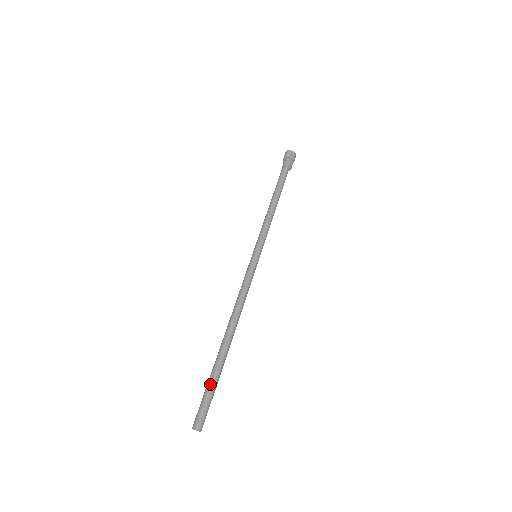
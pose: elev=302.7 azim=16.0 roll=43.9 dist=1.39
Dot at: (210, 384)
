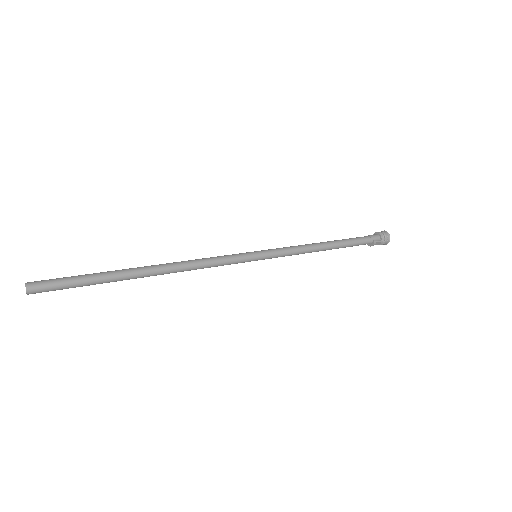
Dot at: (85, 277)
